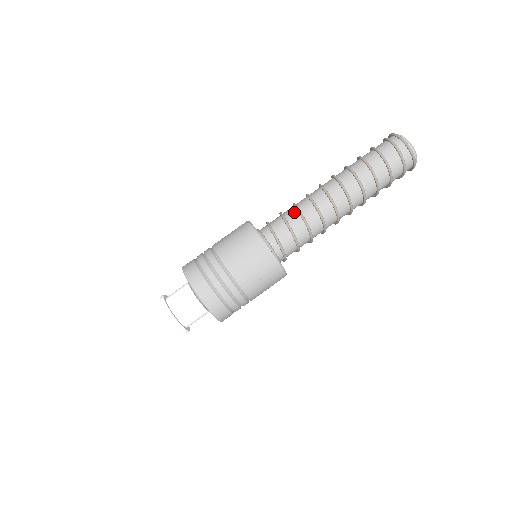
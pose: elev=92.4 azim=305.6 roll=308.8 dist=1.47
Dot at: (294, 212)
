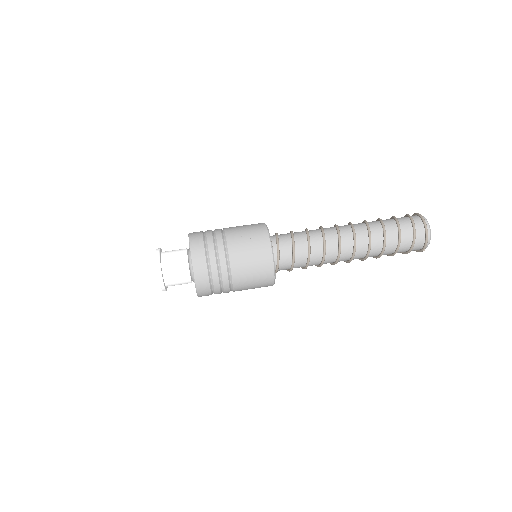
Dot at: occluded
